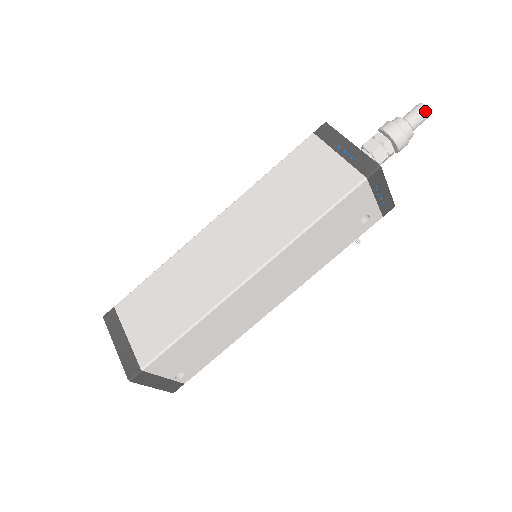
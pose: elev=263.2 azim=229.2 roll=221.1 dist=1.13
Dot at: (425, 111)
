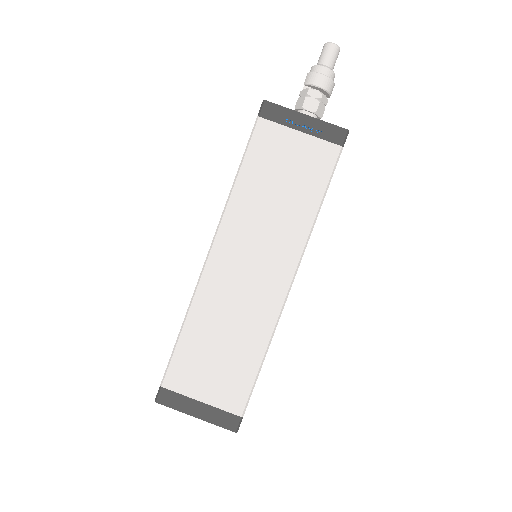
Dot at: (337, 50)
